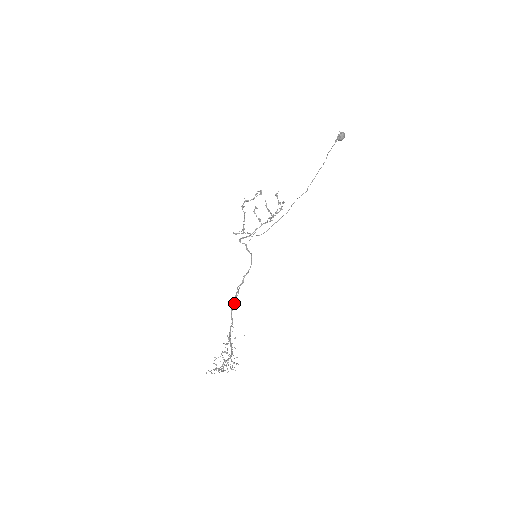
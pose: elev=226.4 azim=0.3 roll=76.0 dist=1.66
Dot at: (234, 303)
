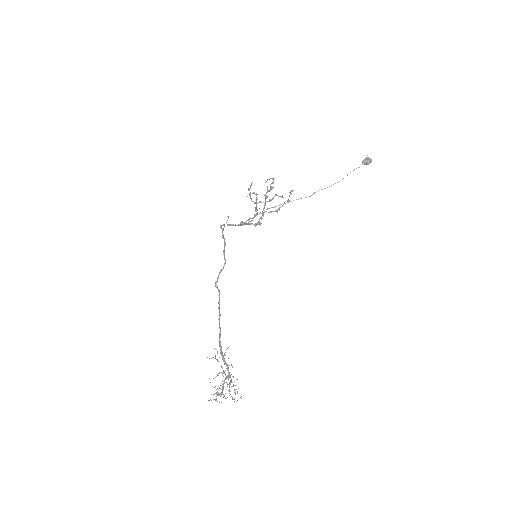
Dot at: occluded
